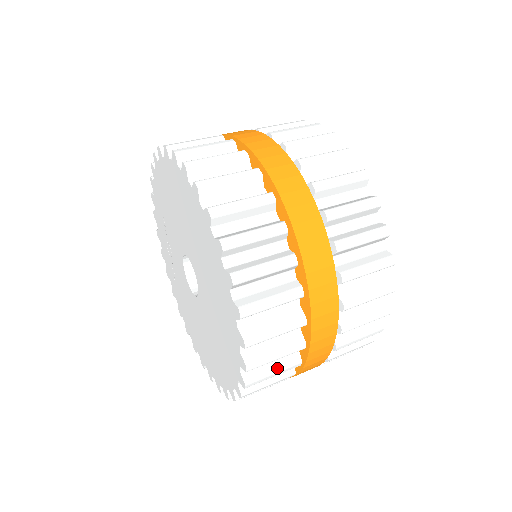
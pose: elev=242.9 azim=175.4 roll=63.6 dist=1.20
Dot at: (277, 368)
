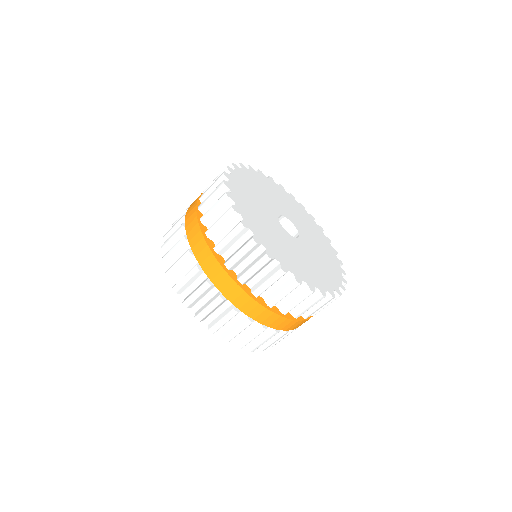
Dot at: (237, 328)
